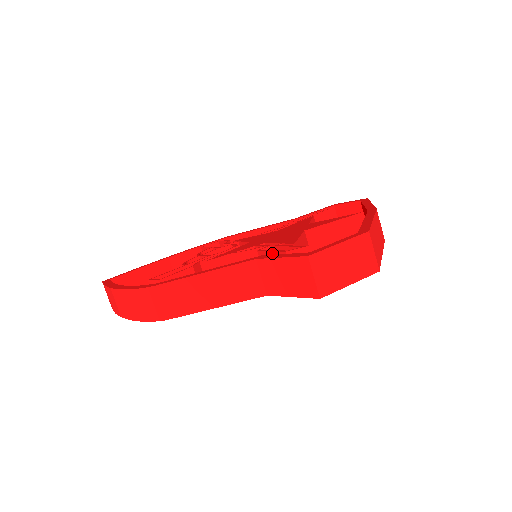
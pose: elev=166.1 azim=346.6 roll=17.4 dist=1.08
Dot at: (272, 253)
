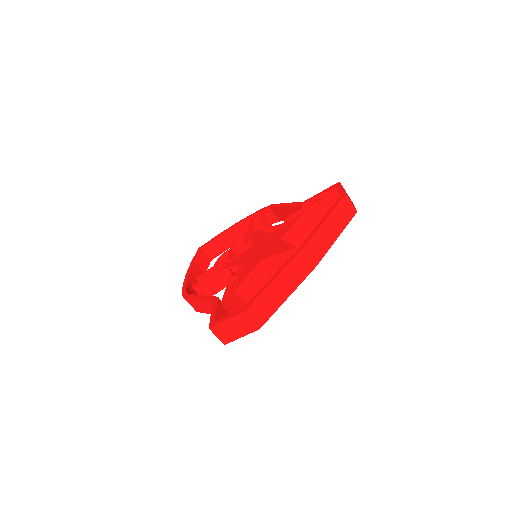
Dot at: (225, 294)
